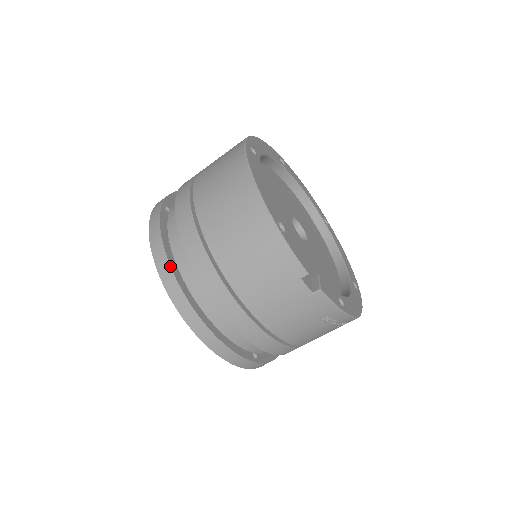
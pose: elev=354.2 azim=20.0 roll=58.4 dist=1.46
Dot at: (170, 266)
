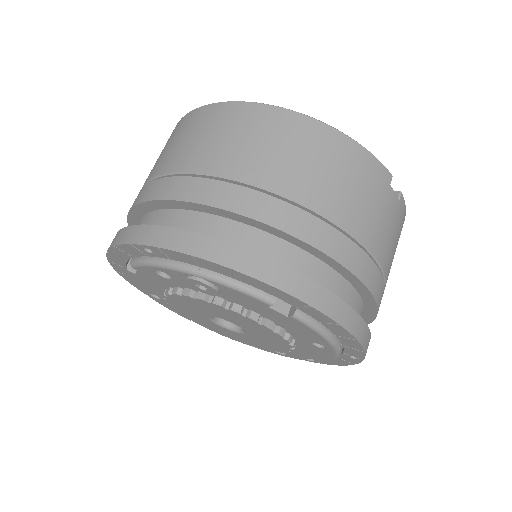
Dot at: (266, 257)
